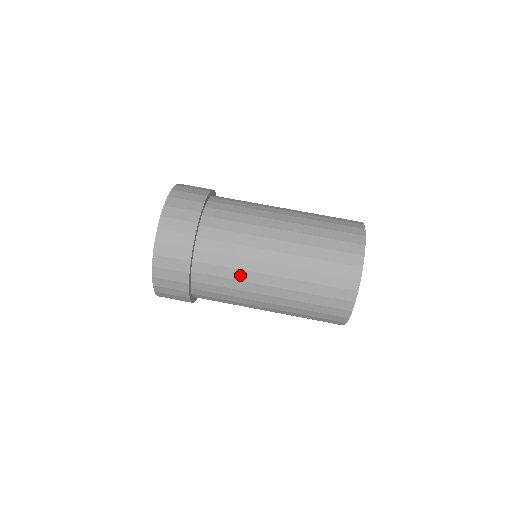
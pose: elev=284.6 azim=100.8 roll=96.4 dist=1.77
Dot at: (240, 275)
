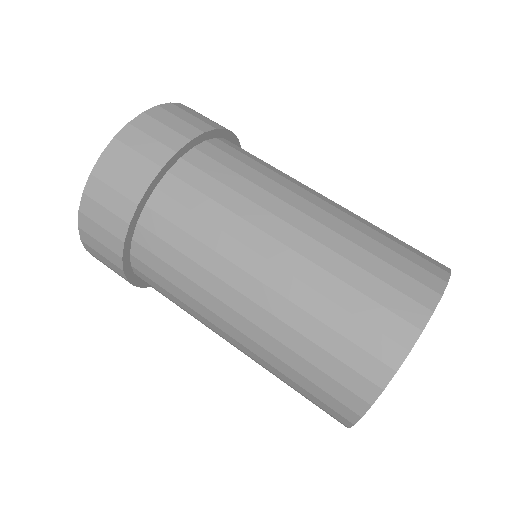
Dot at: (191, 311)
